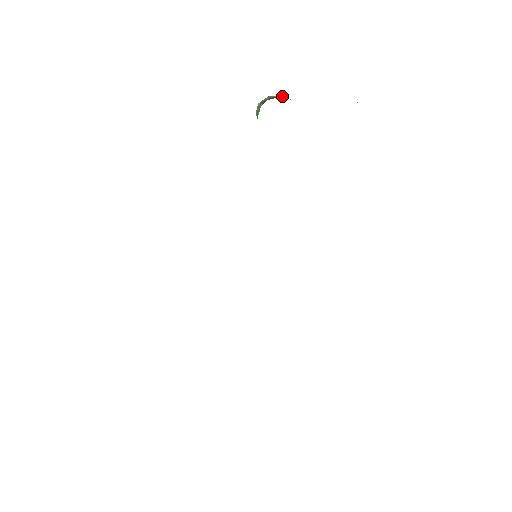
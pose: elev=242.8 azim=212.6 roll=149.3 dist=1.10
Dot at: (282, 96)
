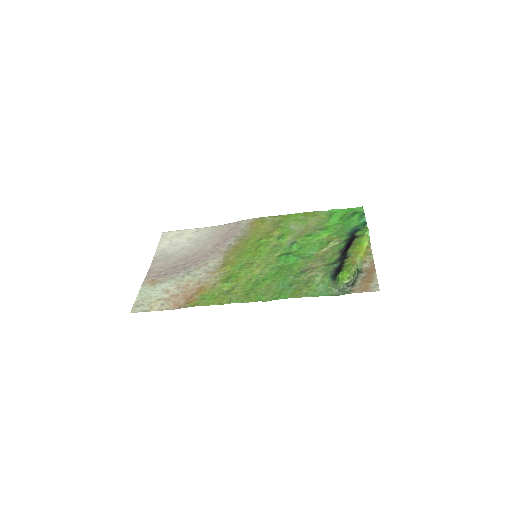
Dot at: (354, 272)
